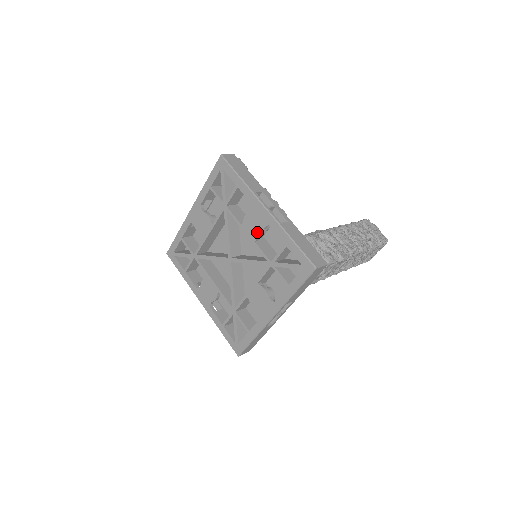
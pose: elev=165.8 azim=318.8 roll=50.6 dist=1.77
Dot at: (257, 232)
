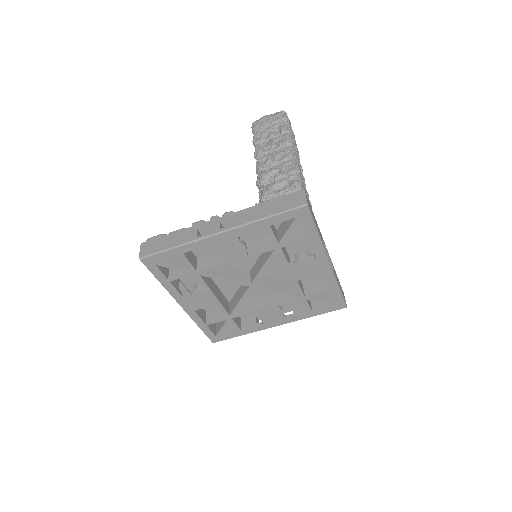
Dot at: (239, 250)
